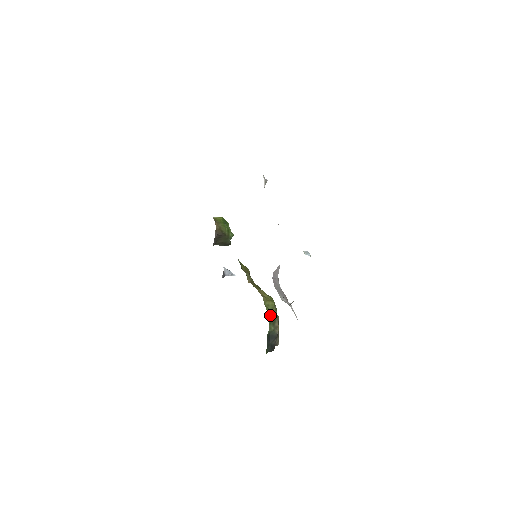
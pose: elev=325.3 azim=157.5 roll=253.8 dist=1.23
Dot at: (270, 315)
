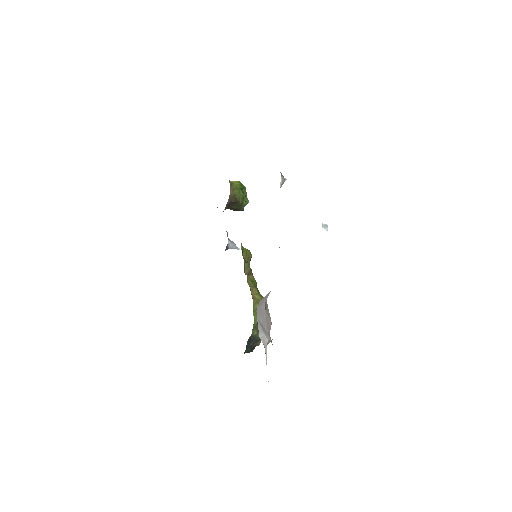
Dot at: (256, 321)
